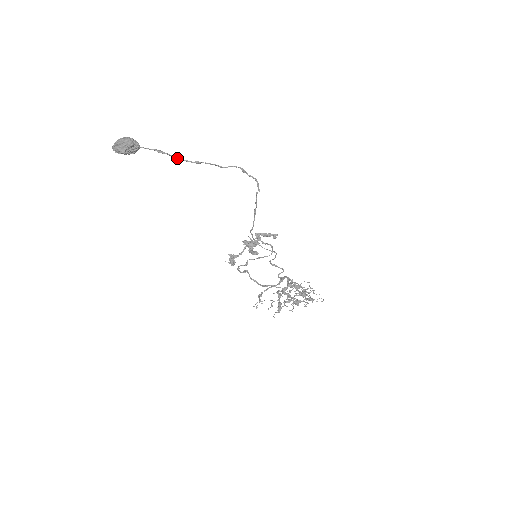
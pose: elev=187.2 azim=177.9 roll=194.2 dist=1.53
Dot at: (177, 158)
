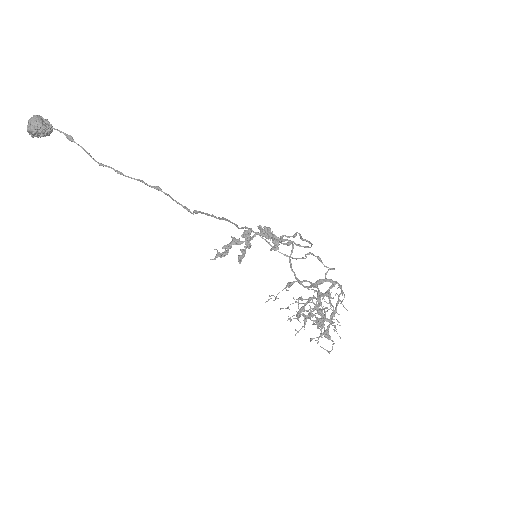
Dot at: (85, 151)
